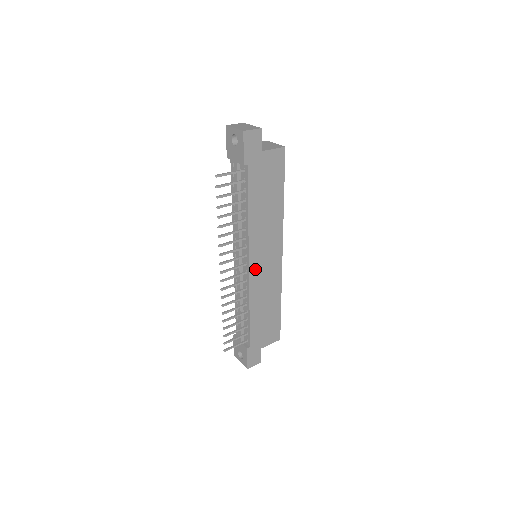
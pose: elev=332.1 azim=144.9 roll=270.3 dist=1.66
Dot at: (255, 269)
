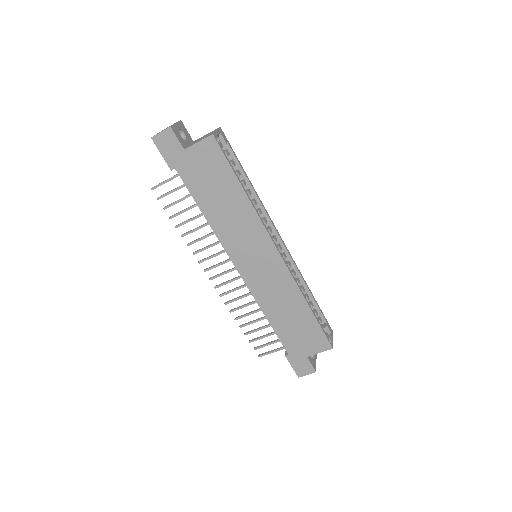
Dot at: (248, 272)
